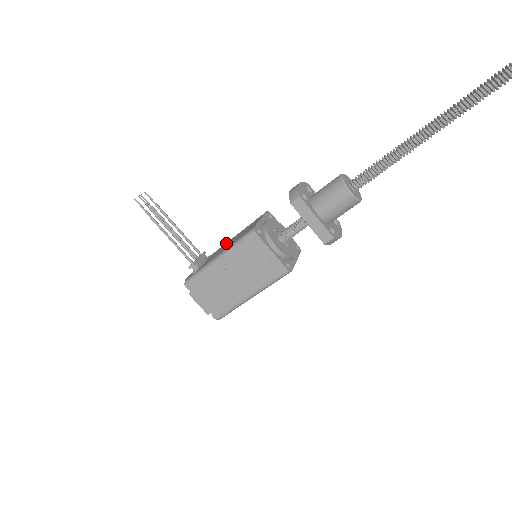
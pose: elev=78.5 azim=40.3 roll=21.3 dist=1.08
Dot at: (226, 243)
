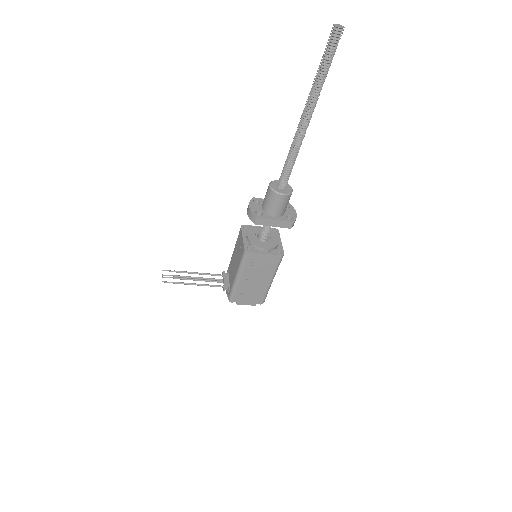
Dot at: (232, 259)
